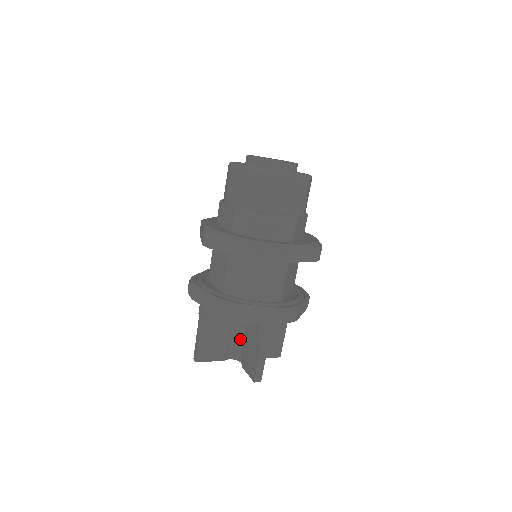
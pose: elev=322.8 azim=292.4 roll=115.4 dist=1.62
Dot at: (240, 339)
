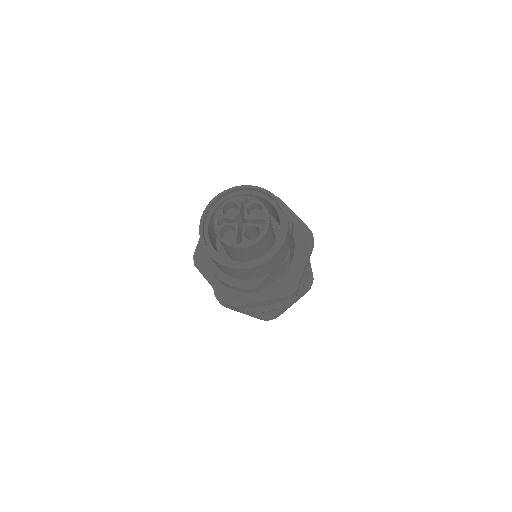
Dot at: occluded
